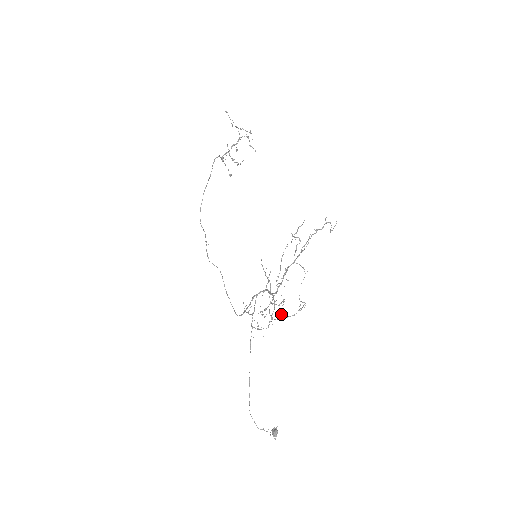
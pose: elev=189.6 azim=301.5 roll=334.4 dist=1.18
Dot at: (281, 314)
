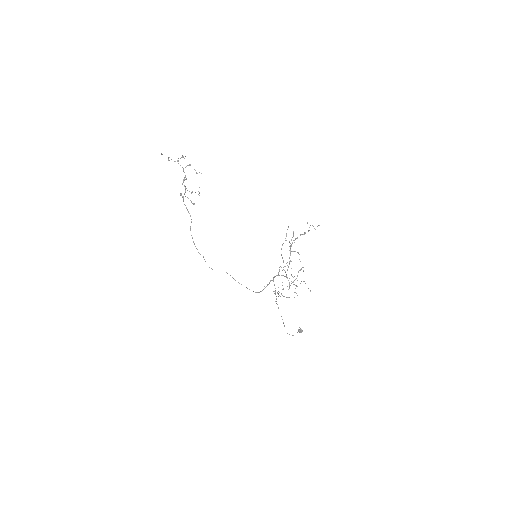
Dot at: occluded
